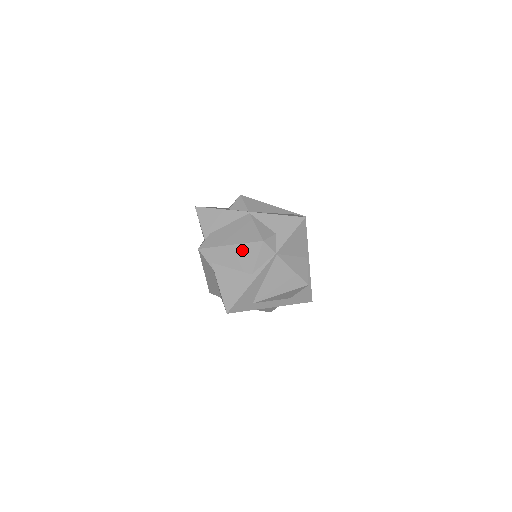
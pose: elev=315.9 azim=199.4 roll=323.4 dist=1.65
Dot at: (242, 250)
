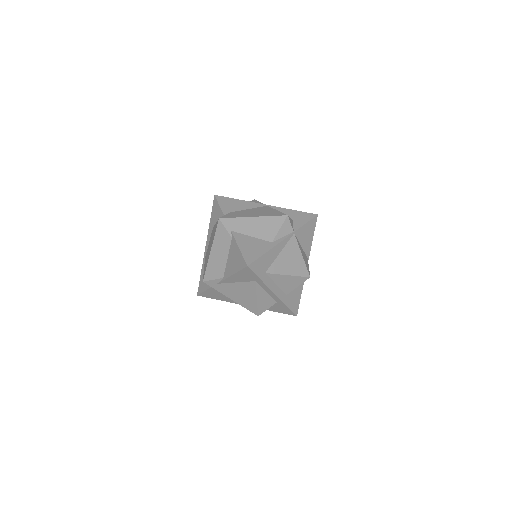
Dot at: (265, 221)
